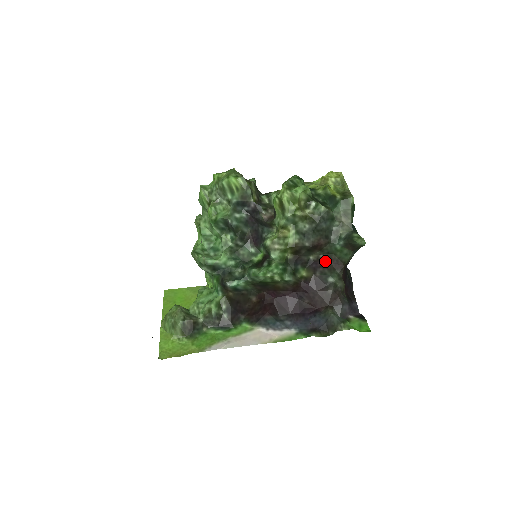
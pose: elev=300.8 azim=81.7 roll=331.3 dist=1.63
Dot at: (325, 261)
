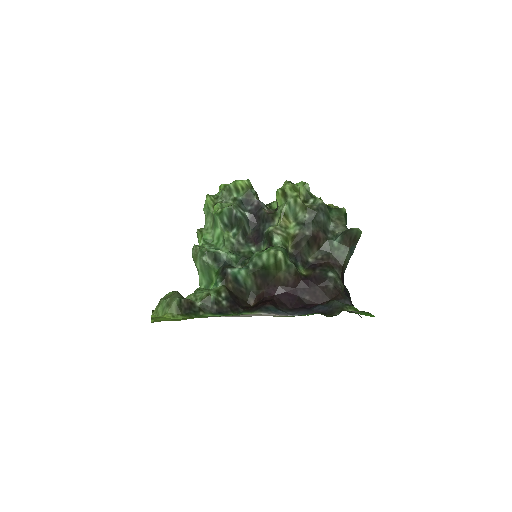
Dot at: (323, 261)
